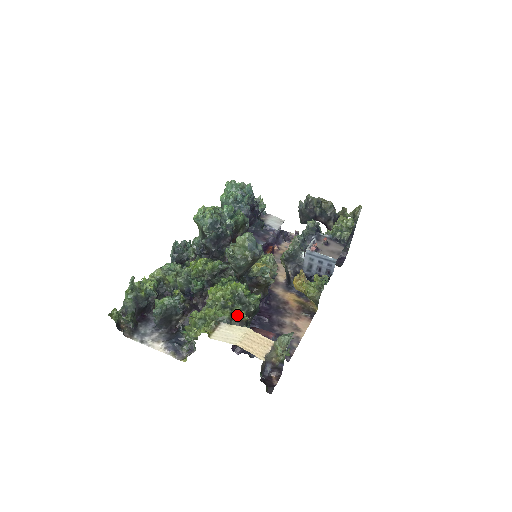
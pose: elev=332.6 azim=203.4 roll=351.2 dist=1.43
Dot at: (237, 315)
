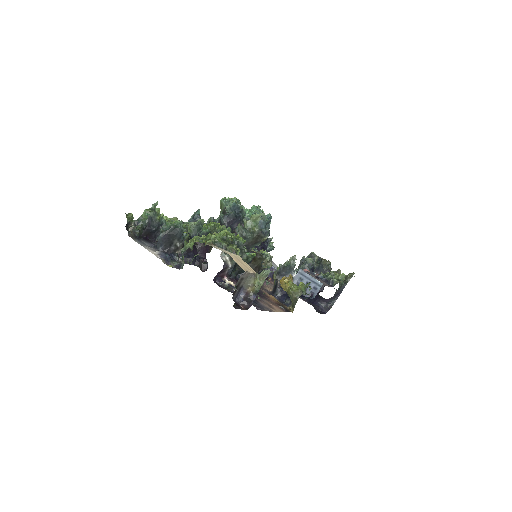
Dot at: (233, 247)
